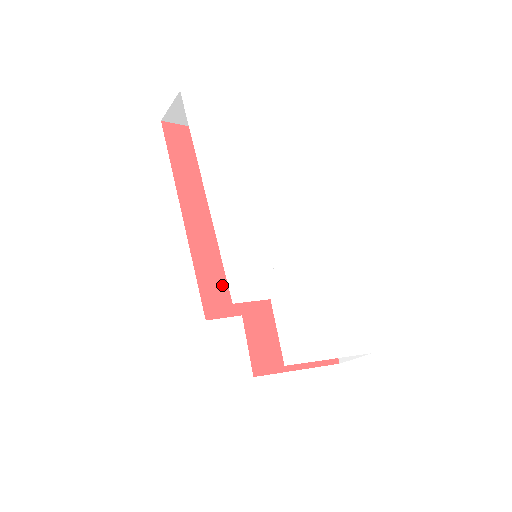
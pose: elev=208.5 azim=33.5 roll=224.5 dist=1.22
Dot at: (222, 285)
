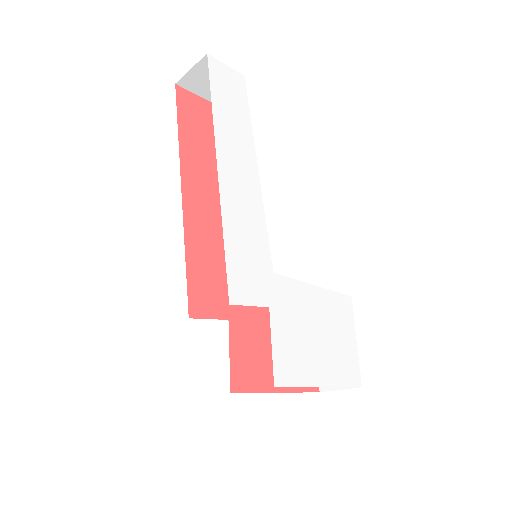
Dot at: (212, 281)
